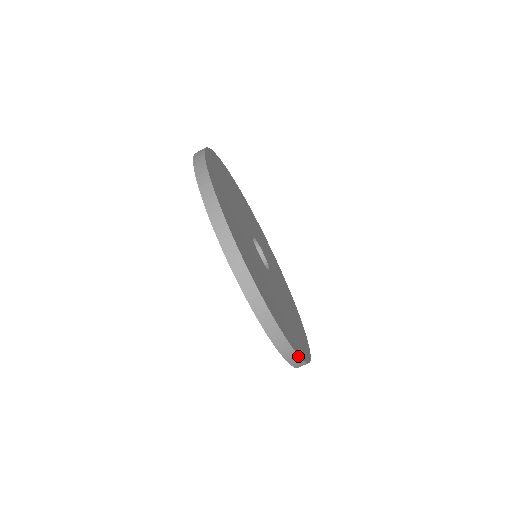
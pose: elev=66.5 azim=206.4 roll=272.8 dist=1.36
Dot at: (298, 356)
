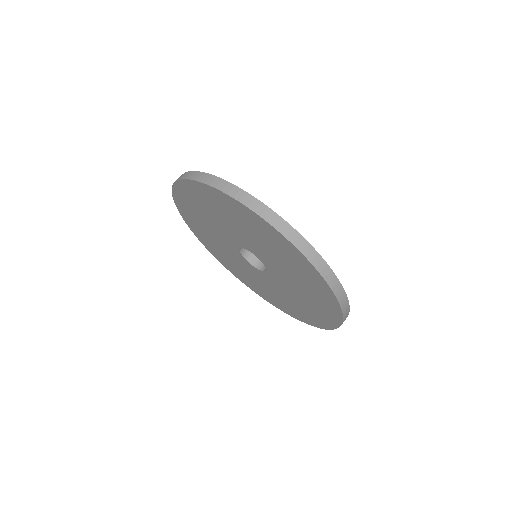
Dot at: (326, 263)
